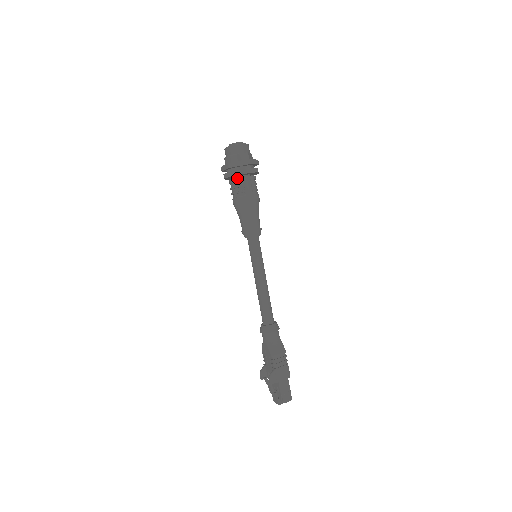
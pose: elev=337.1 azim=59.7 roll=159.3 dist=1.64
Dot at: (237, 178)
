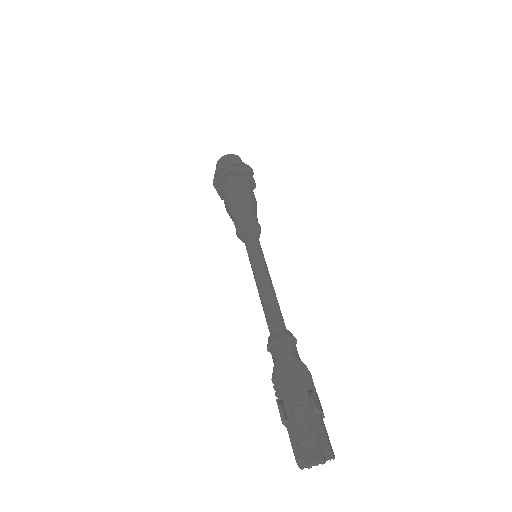
Dot at: (242, 176)
